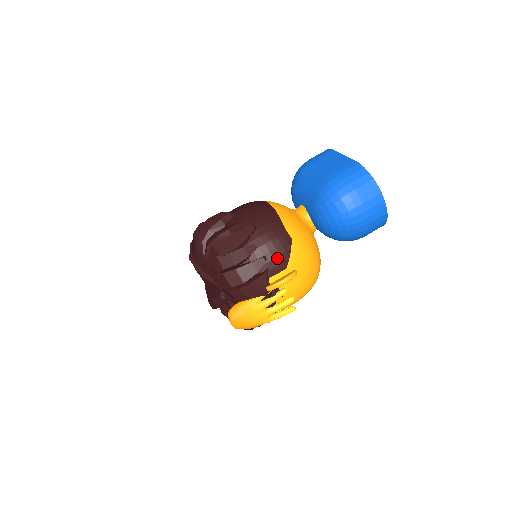
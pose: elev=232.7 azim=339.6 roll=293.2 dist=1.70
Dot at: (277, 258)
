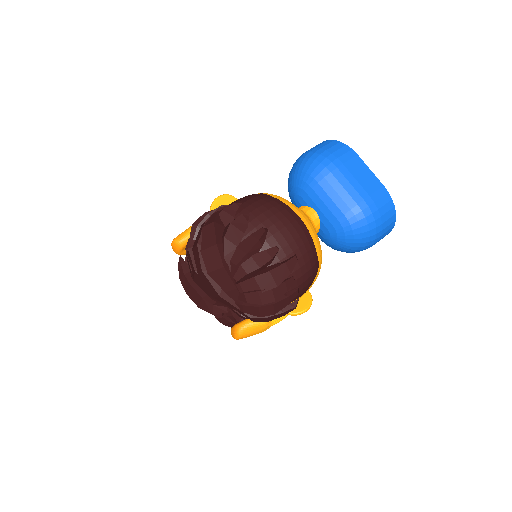
Dot at: (305, 287)
